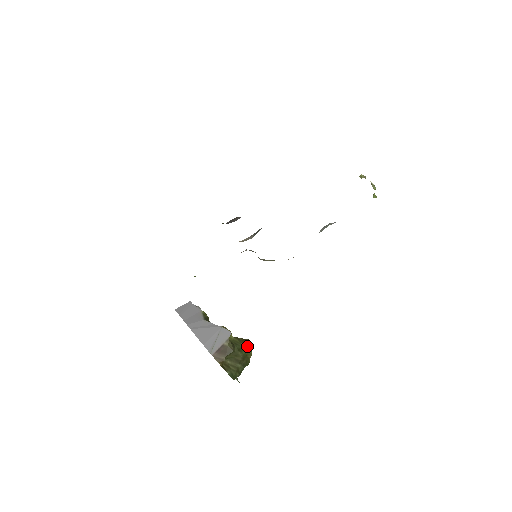
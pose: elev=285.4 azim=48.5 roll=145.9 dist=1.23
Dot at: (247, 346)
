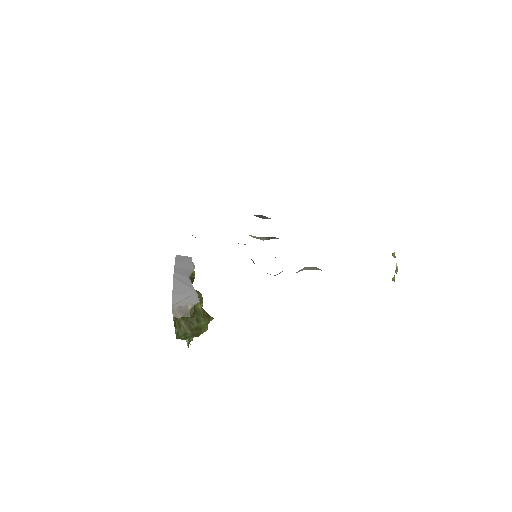
Dot at: (206, 322)
